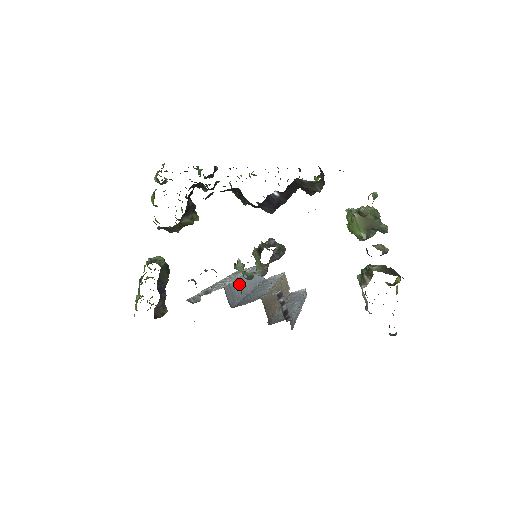
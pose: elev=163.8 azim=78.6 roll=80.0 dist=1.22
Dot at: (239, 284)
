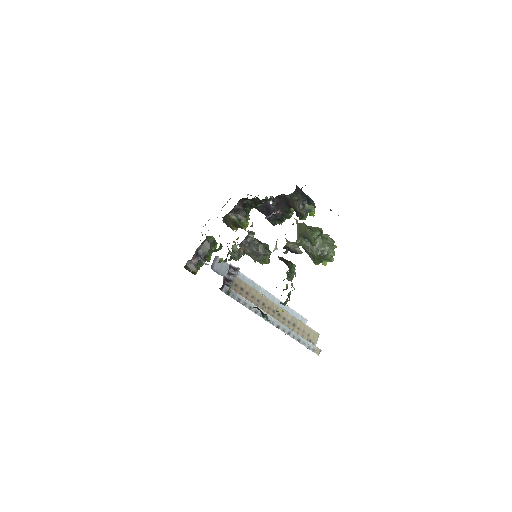
Dot at: (246, 281)
